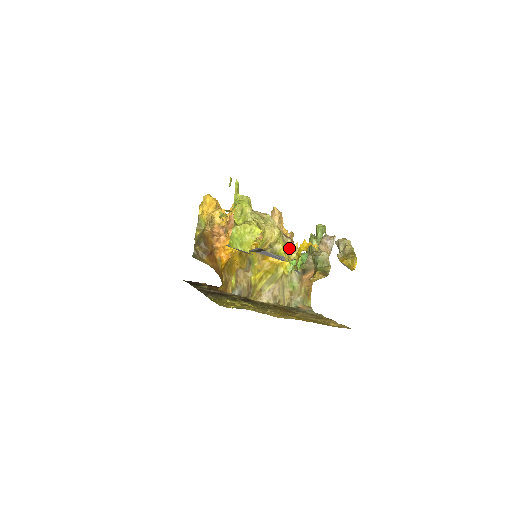
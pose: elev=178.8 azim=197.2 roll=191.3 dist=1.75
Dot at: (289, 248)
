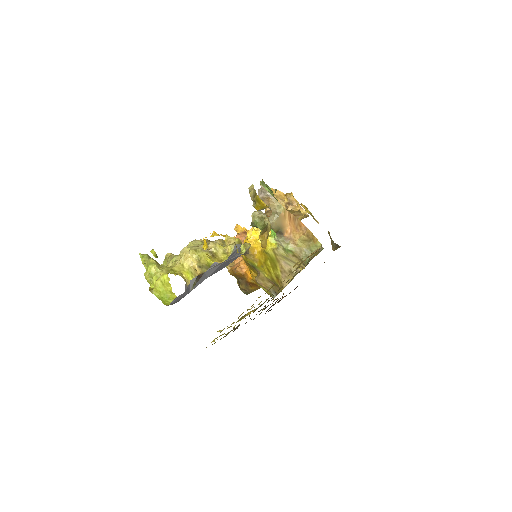
Dot at: (217, 249)
